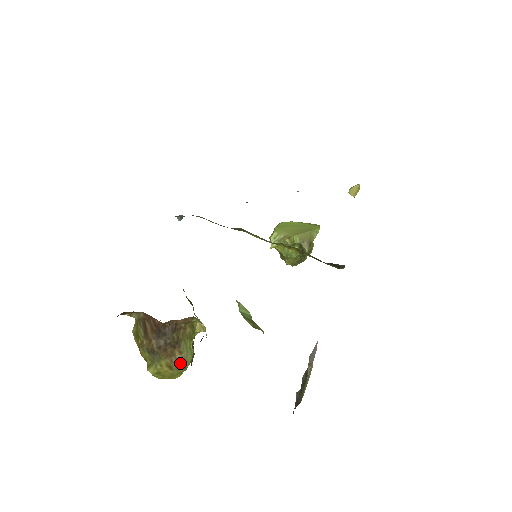
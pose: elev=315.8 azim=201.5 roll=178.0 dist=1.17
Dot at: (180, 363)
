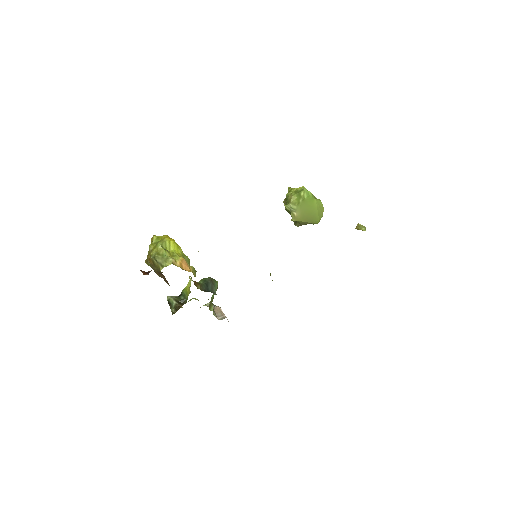
Dot at: occluded
